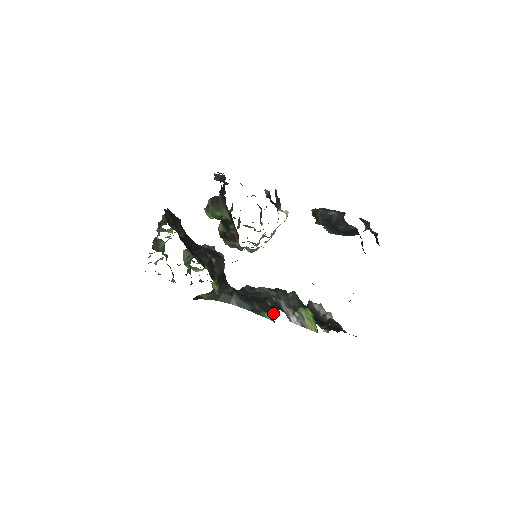
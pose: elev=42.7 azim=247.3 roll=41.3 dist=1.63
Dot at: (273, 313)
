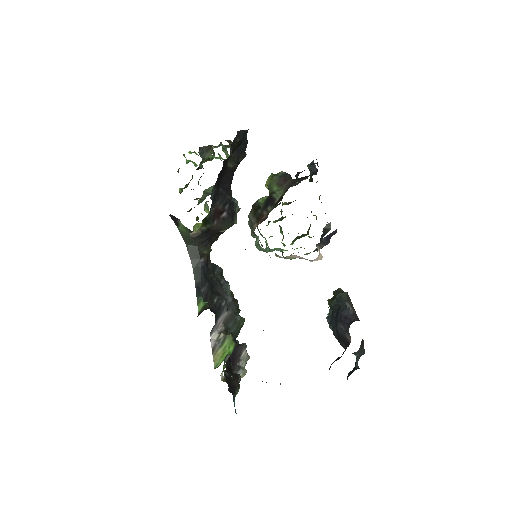
Dot at: occluded
